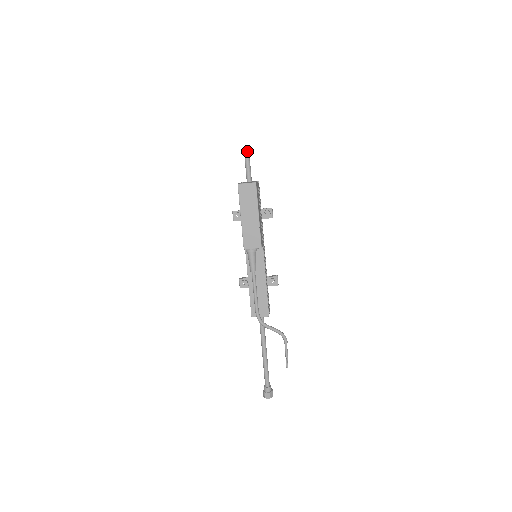
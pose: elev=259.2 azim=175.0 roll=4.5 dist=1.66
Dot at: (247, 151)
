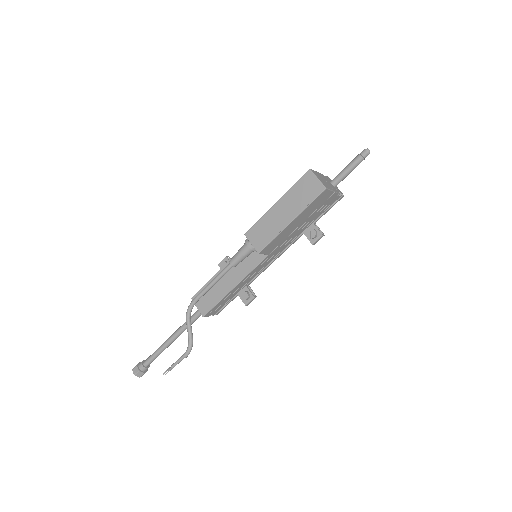
Dot at: (366, 152)
